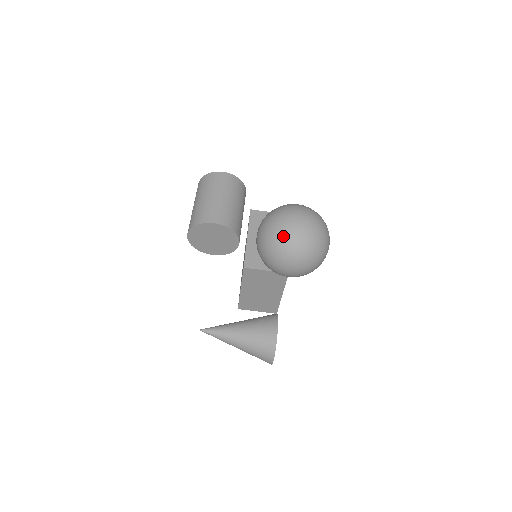
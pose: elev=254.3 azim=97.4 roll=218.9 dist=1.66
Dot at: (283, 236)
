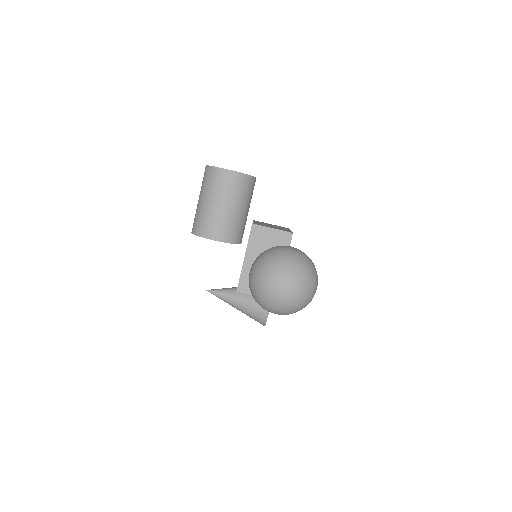
Dot at: (267, 300)
